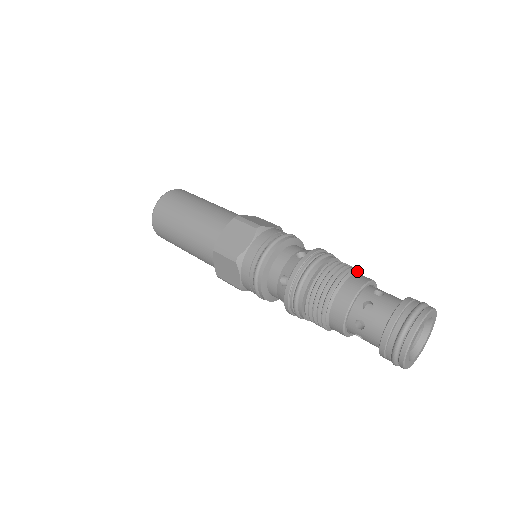
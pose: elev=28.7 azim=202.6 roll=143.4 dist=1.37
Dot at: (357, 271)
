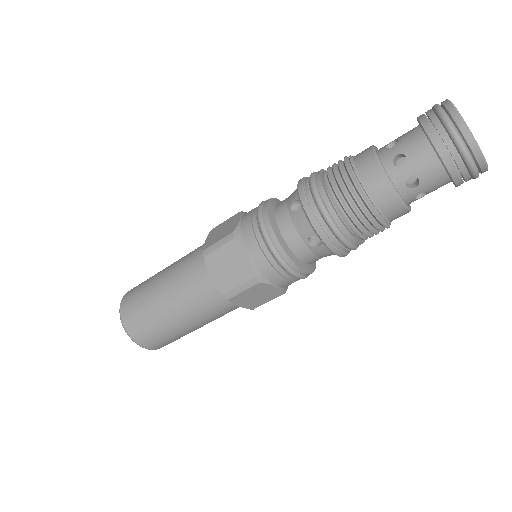
Dot at: occluded
